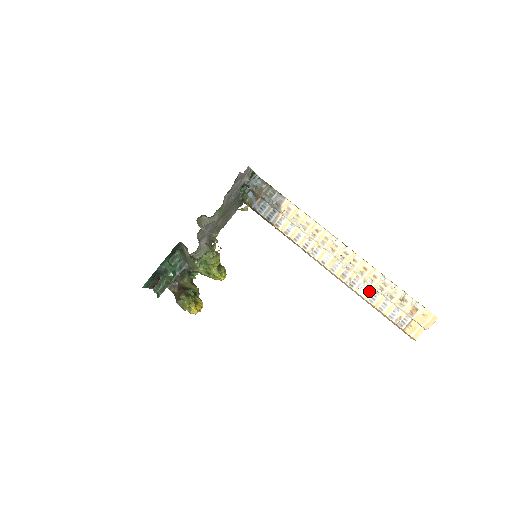
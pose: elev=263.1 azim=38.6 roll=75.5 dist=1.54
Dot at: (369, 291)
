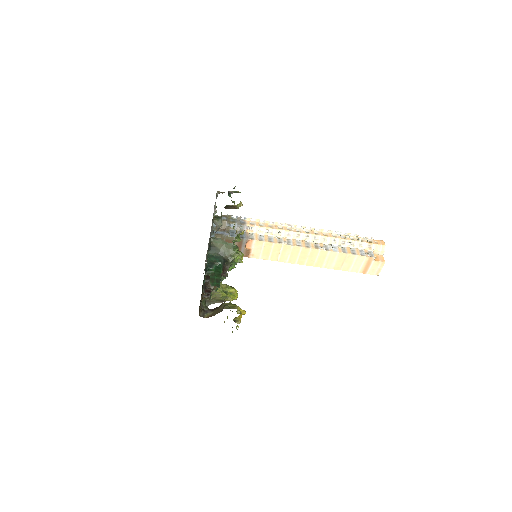
Dot at: (338, 248)
